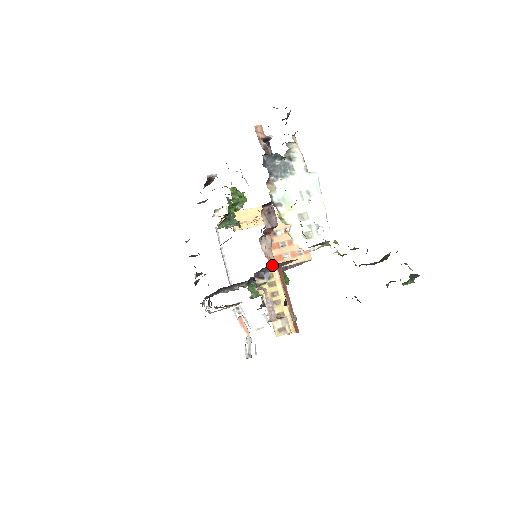
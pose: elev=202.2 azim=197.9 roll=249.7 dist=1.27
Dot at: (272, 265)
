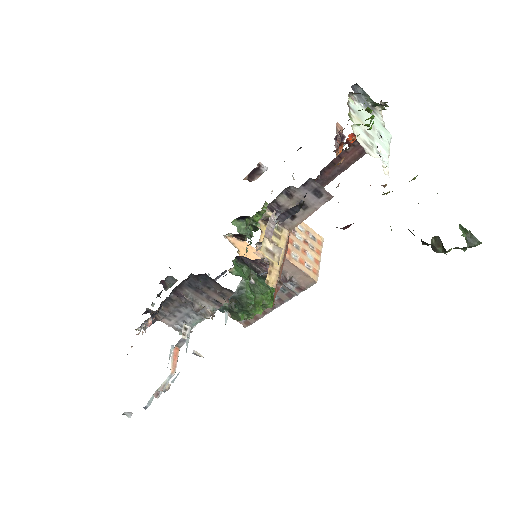
Dot at: occluded
